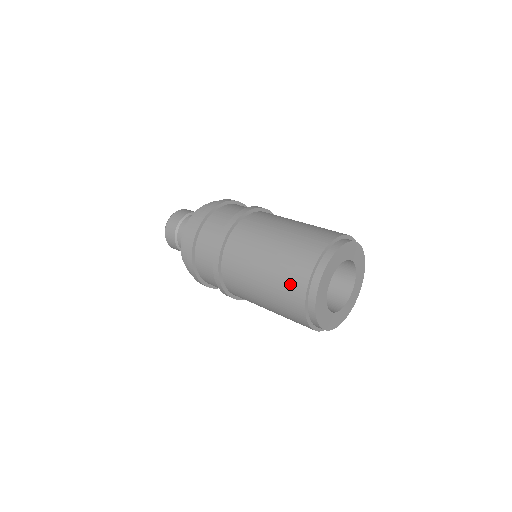
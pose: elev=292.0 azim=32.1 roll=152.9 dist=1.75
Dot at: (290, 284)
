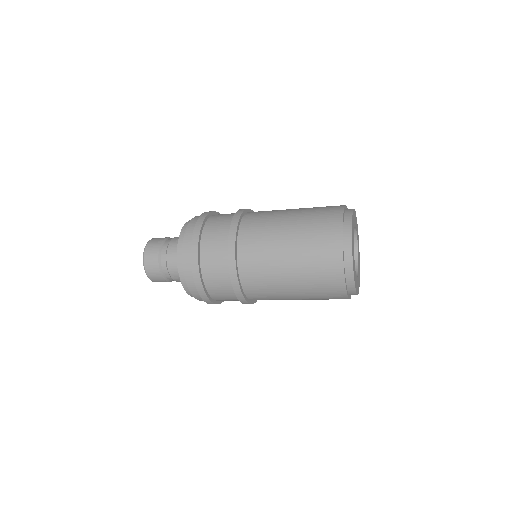
Dot at: (330, 297)
